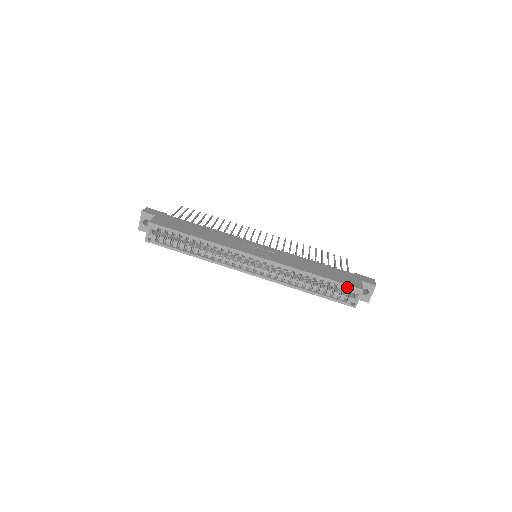
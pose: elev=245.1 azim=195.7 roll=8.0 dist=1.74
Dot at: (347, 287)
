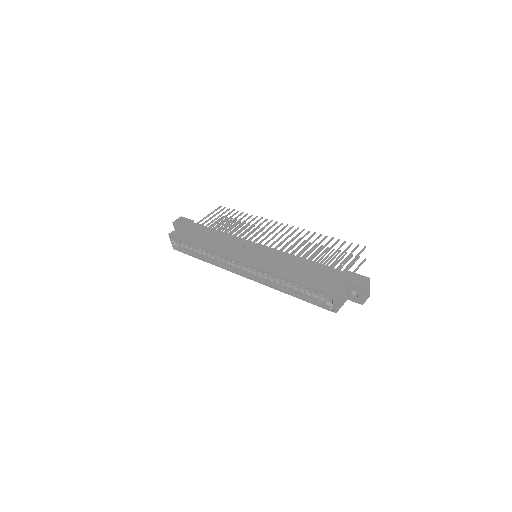
Dot at: (319, 292)
